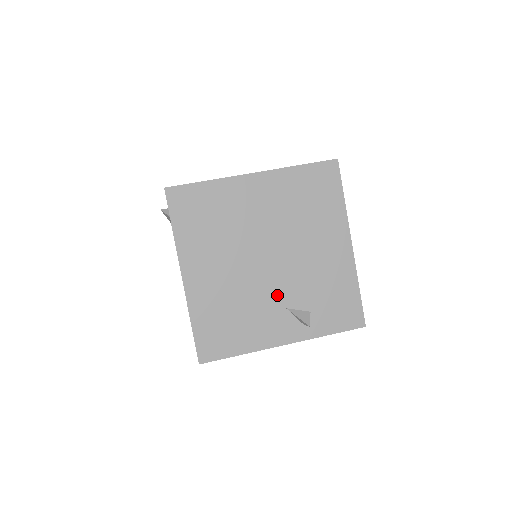
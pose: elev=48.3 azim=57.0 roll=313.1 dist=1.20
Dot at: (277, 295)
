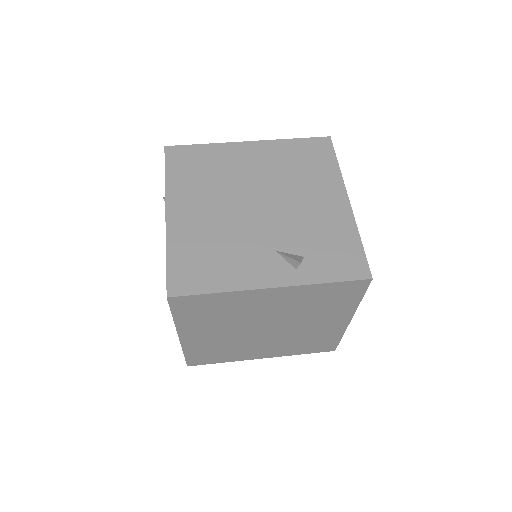
Dot at: (266, 238)
